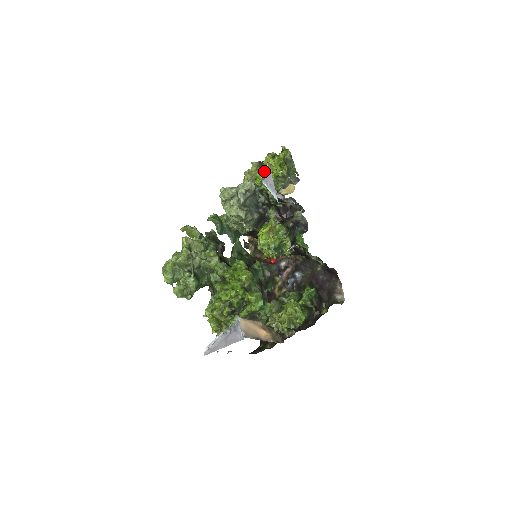
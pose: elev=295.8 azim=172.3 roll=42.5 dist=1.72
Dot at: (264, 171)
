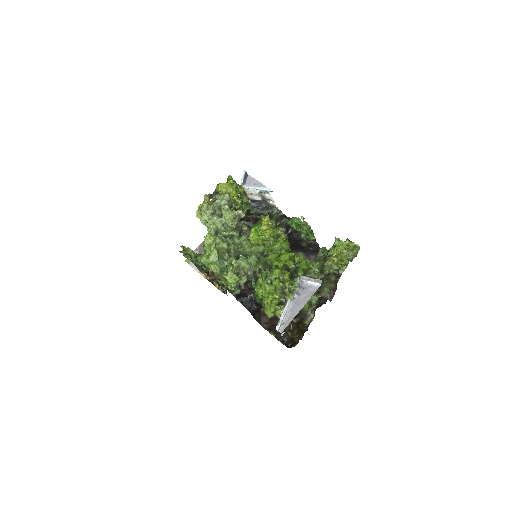
Dot at: (243, 177)
